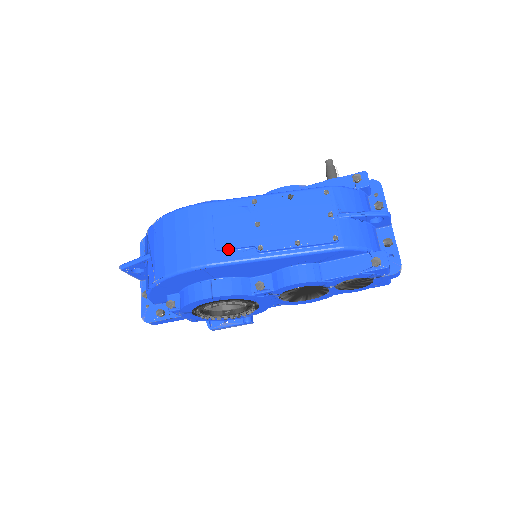
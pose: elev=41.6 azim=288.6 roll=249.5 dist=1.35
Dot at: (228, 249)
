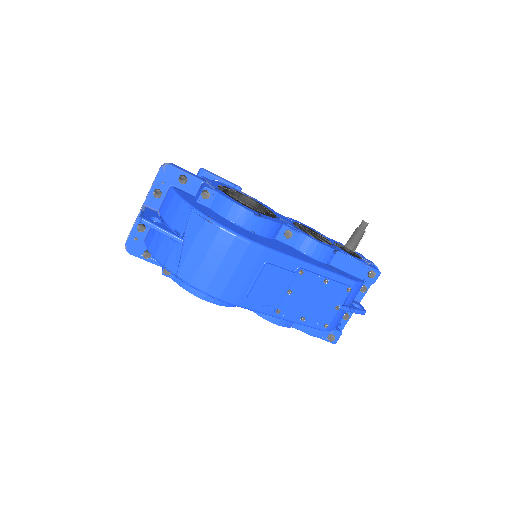
Dot at: (256, 300)
